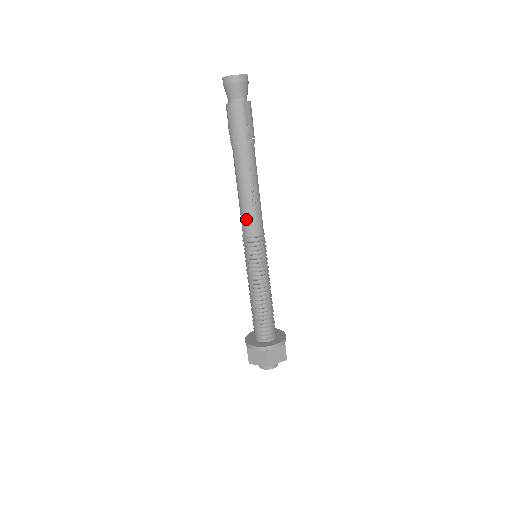
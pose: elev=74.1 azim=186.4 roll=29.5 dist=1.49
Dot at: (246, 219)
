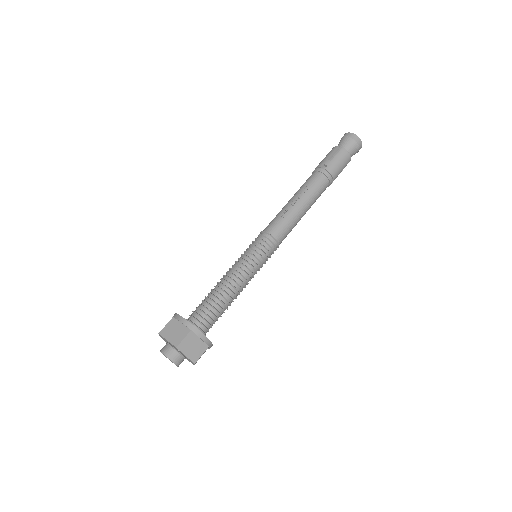
Dot at: (273, 219)
